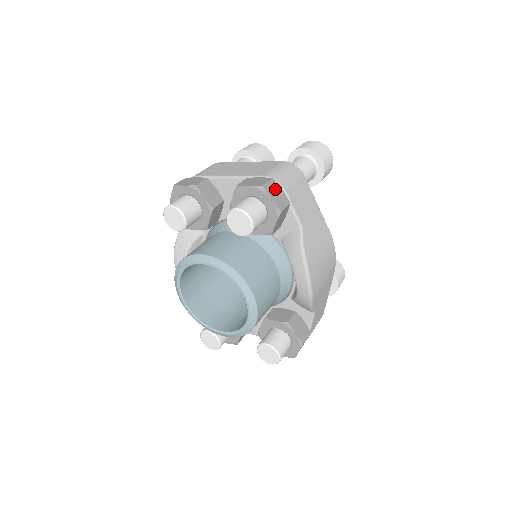
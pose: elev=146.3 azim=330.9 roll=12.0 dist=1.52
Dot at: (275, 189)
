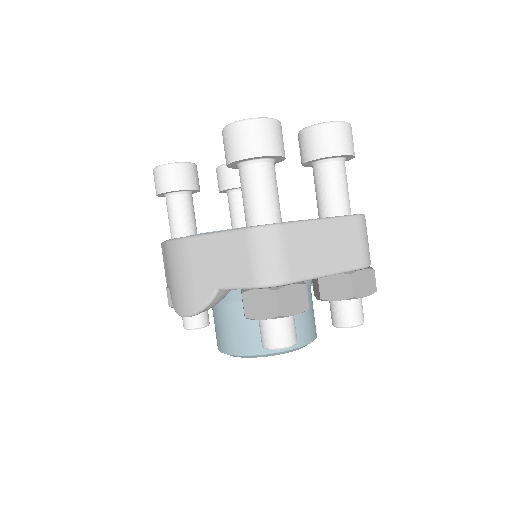
Dot at: occluded
